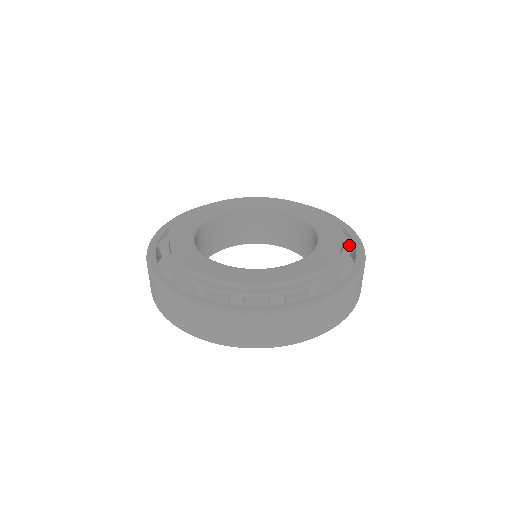
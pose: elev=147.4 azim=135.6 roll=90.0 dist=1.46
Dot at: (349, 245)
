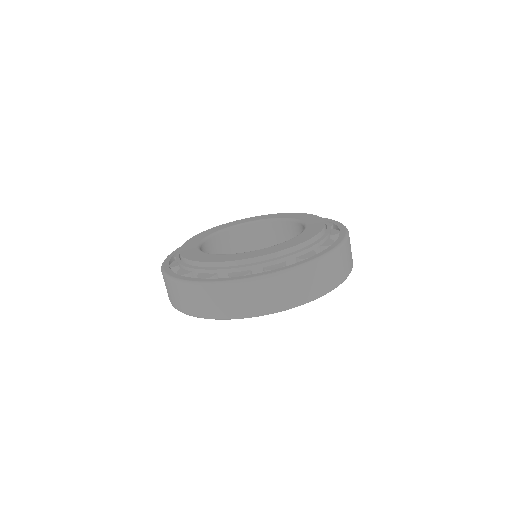
Dot at: (326, 244)
